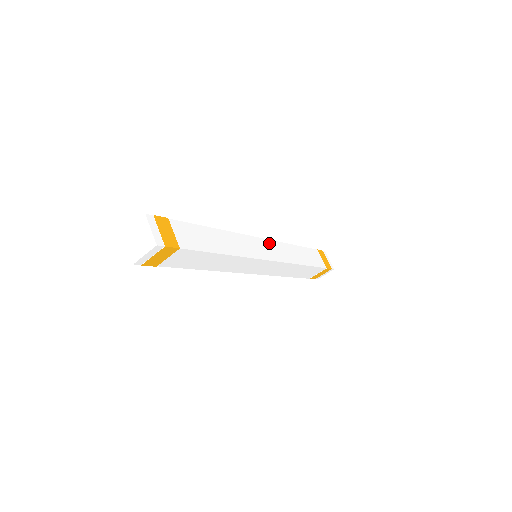
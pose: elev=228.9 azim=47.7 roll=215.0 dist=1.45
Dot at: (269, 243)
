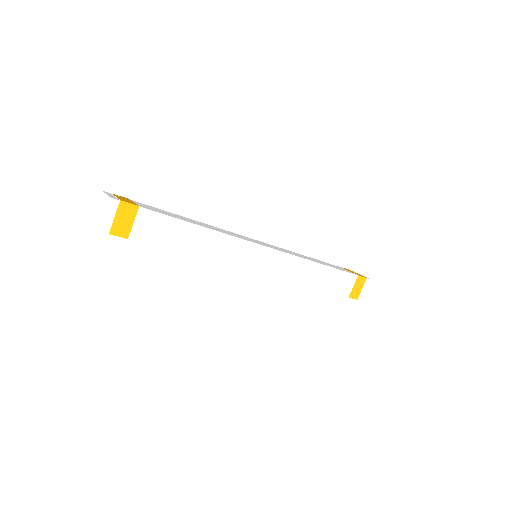
Dot at: occluded
